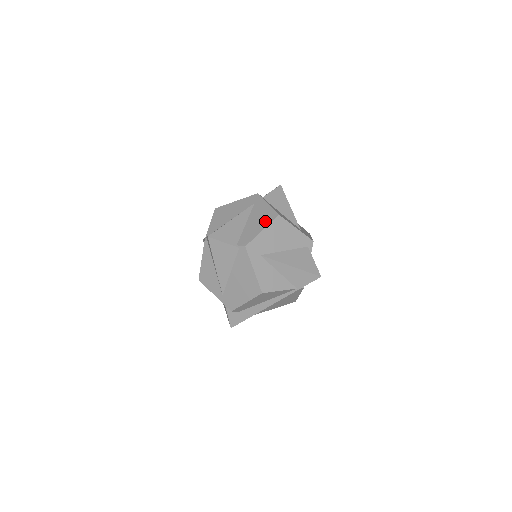
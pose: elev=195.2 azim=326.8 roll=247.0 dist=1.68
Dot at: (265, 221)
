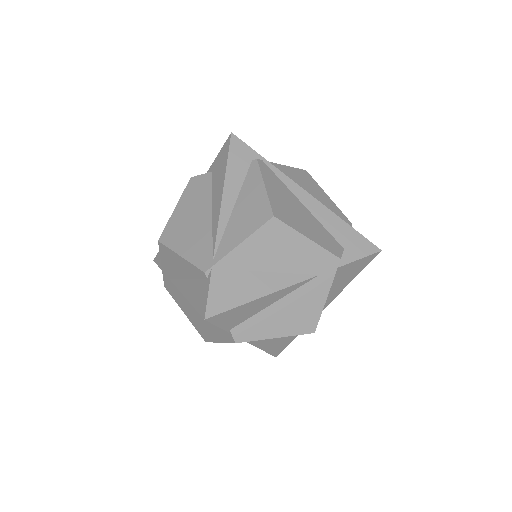
Dot at: (293, 327)
